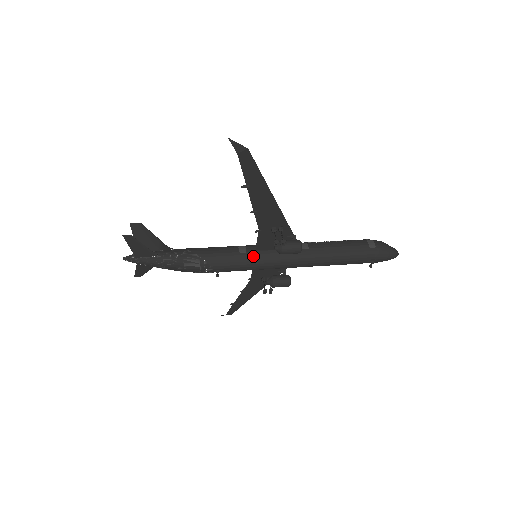
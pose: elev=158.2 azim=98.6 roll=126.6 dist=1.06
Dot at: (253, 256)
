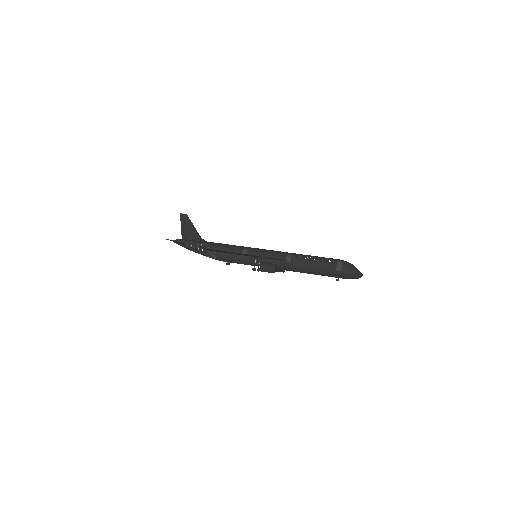
Dot at: (250, 260)
